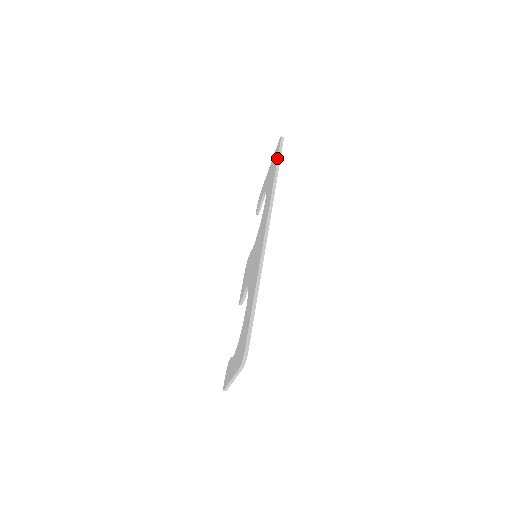
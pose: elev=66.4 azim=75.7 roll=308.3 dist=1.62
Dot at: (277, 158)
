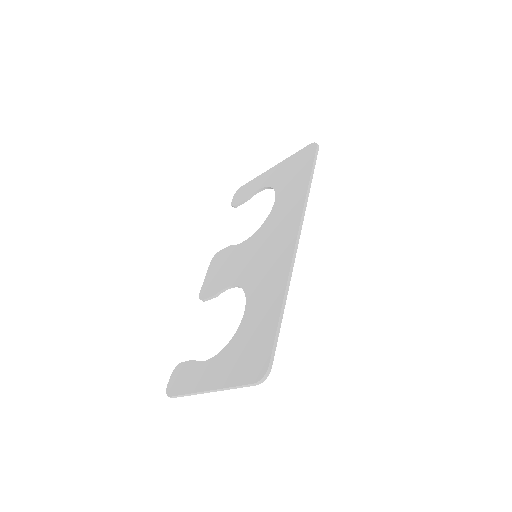
Dot at: (312, 163)
